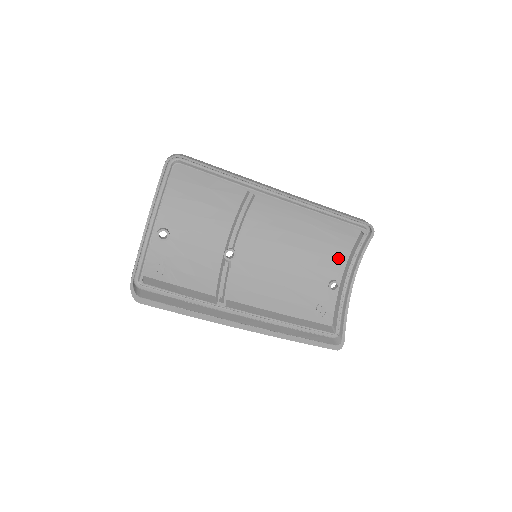
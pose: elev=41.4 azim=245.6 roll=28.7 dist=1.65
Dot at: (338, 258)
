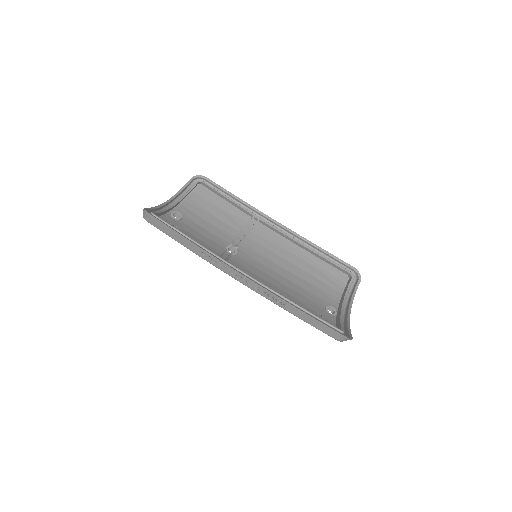
Dot at: (331, 295)
